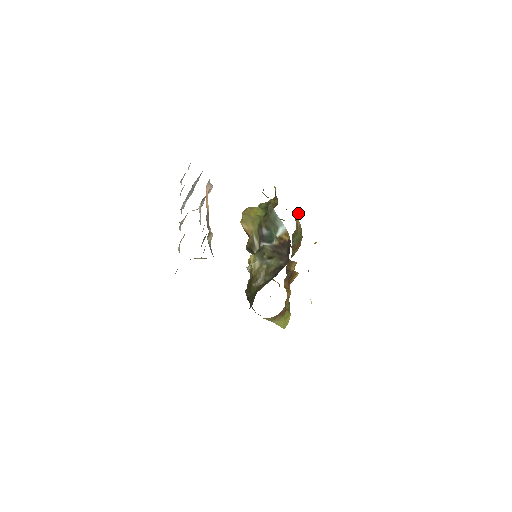
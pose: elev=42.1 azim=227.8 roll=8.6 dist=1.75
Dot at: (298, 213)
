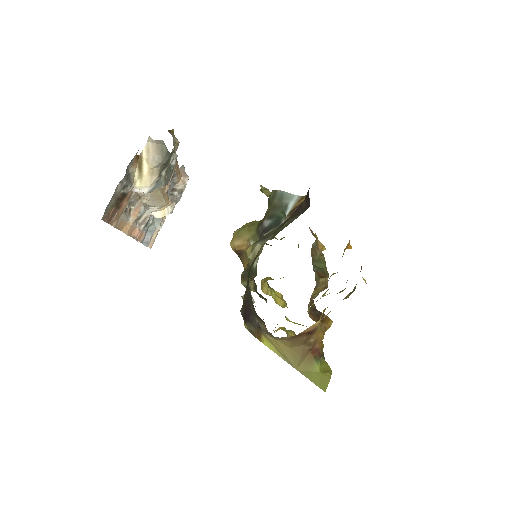
Dot at: occluded
